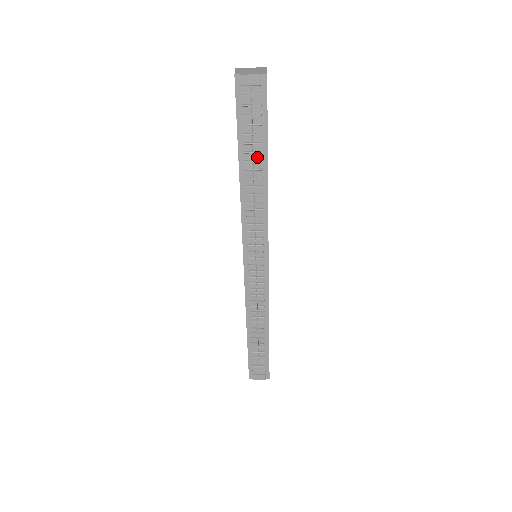
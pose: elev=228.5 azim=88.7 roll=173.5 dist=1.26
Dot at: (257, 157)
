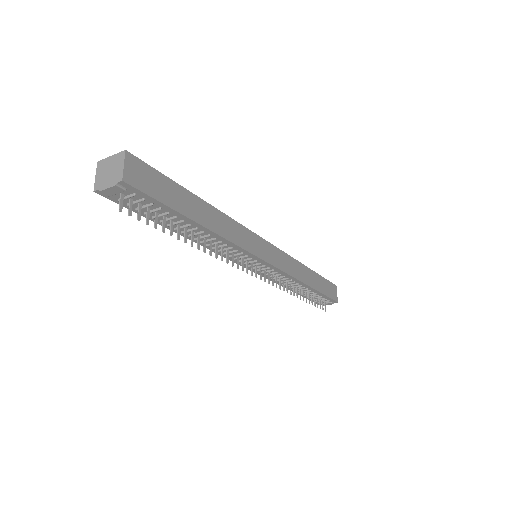
Dot at: (183, 223)
